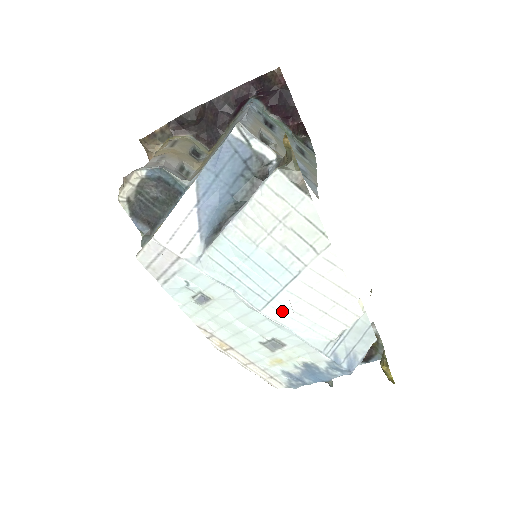
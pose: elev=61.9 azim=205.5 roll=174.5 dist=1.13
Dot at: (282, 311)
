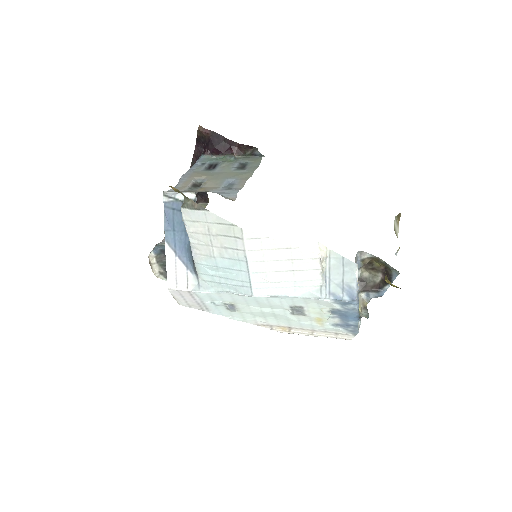
Dot at: (265, 287)
